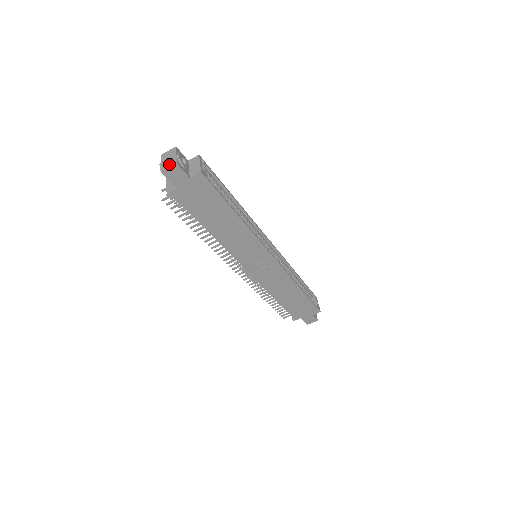
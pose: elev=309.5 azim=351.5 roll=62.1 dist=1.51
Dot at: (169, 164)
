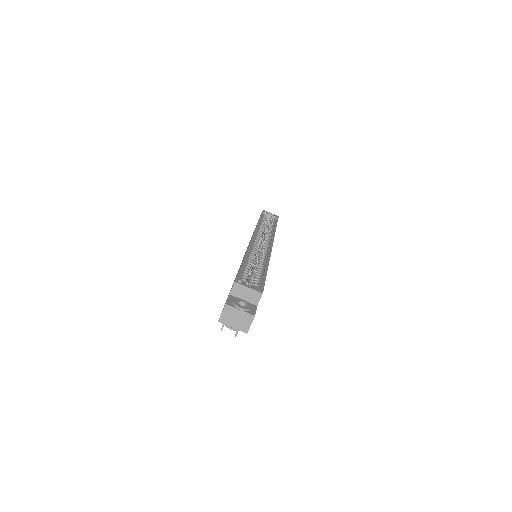
Dot at: (245, 322)
